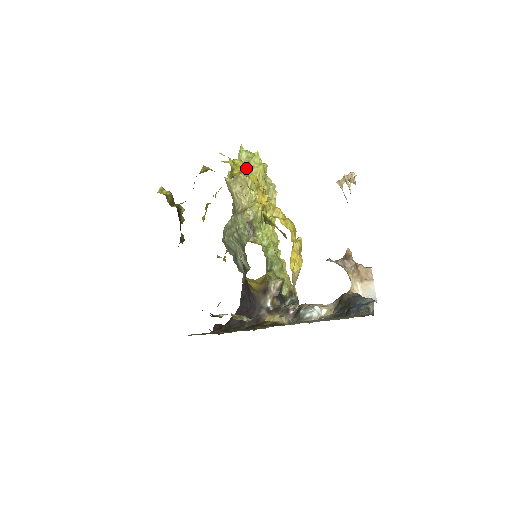
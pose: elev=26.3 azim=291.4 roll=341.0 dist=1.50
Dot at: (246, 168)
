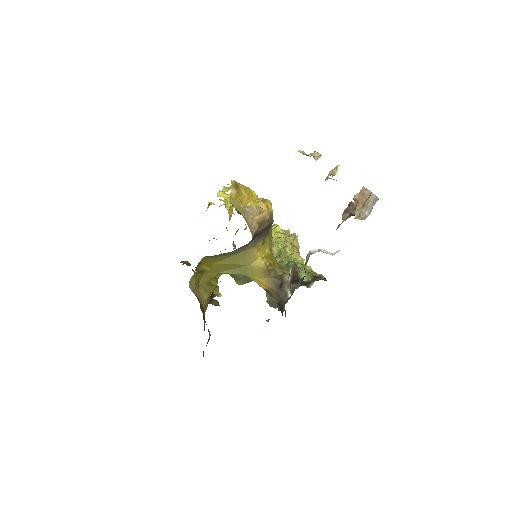
Dot at: (223, 200)
